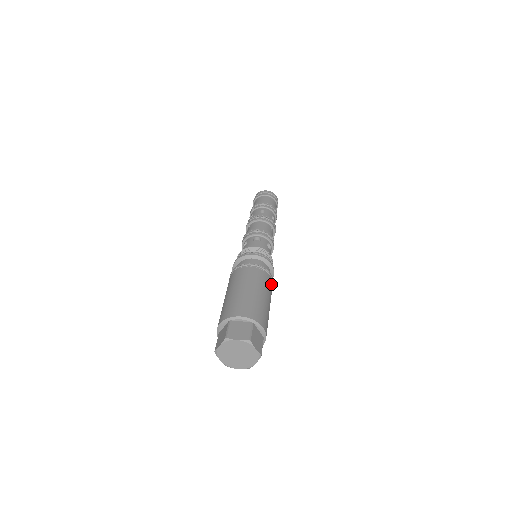
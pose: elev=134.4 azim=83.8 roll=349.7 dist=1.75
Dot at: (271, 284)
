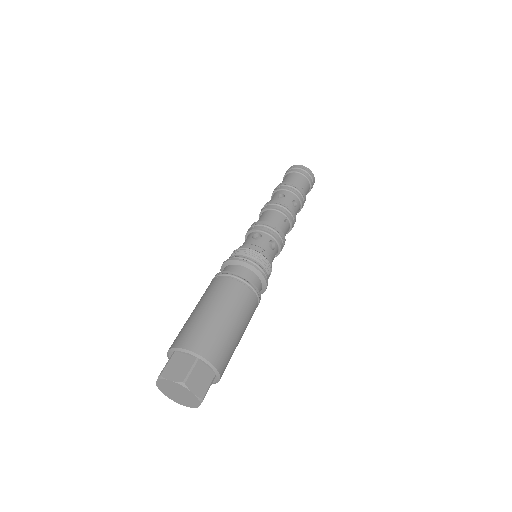
Dot at: (252, 300)
